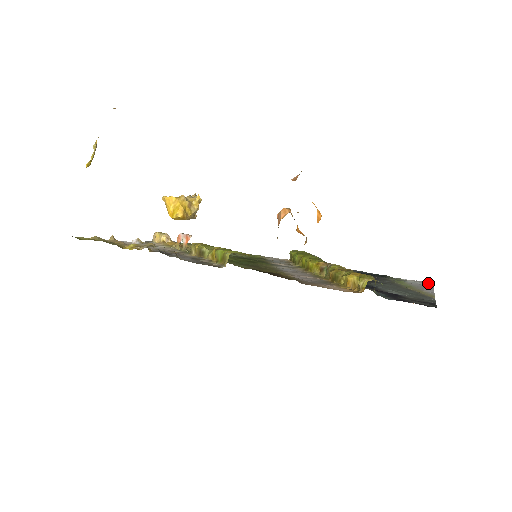
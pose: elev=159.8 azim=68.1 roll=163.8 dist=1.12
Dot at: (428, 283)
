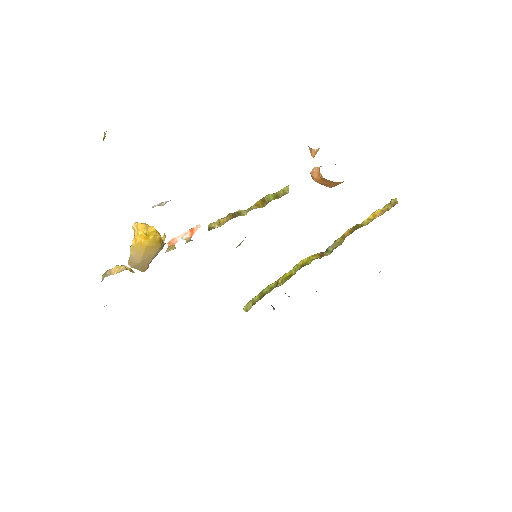
Dot at: occluded
